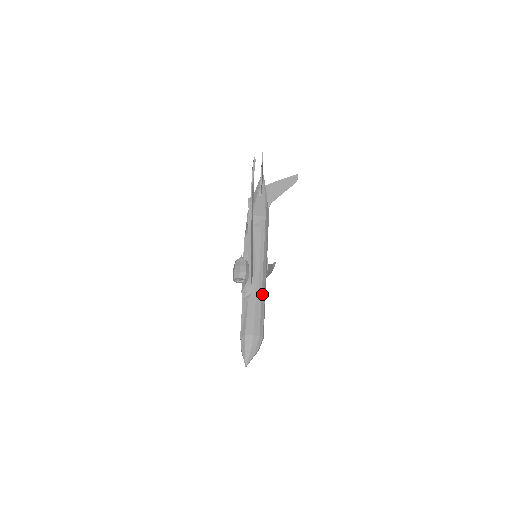
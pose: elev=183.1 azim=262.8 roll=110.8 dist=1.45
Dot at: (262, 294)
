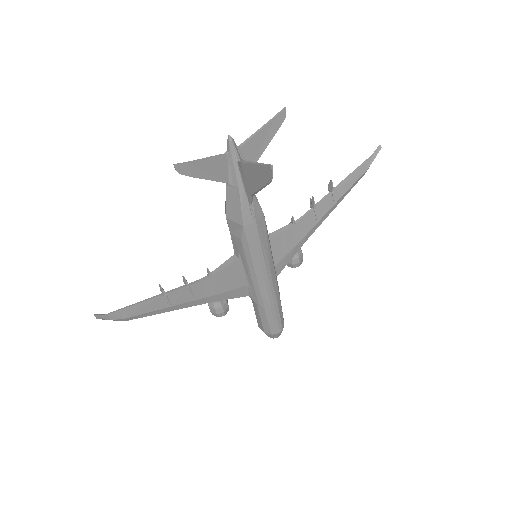
Dot at: (264, 305)
